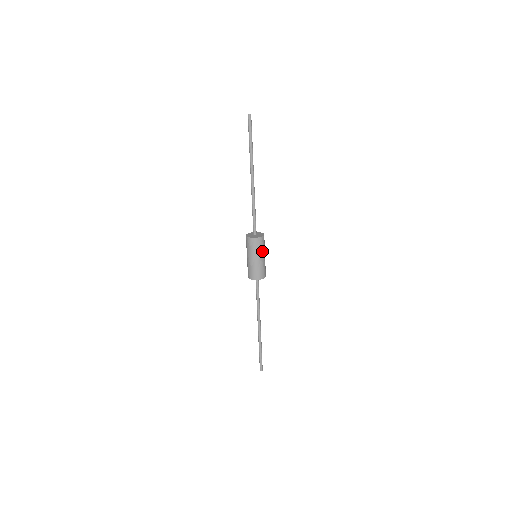
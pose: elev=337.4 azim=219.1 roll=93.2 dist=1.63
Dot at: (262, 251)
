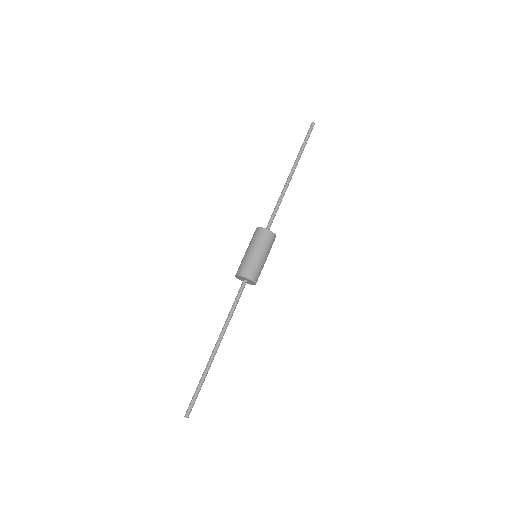
Dot at: (266, 249)
